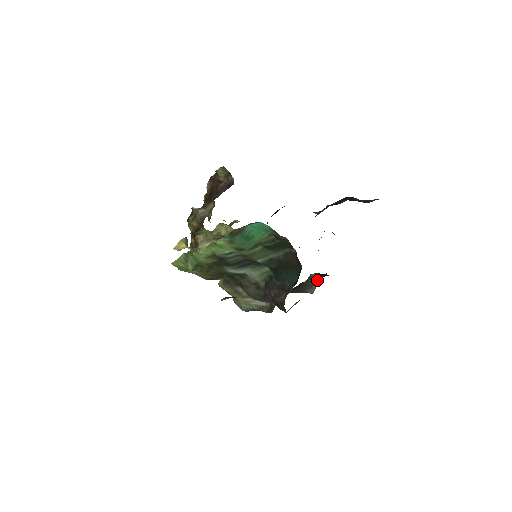
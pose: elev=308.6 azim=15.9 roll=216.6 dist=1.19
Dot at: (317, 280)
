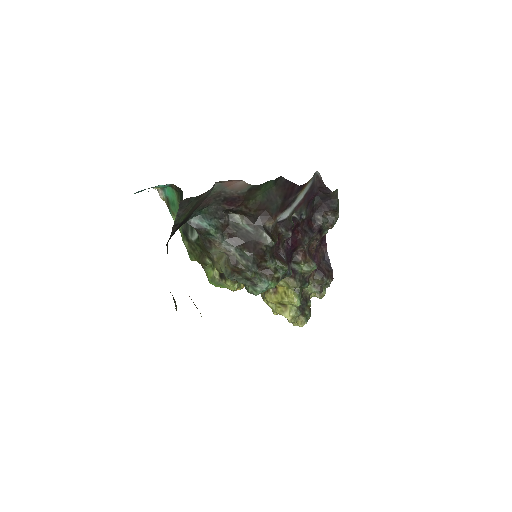
Dot at: (255, 226)
